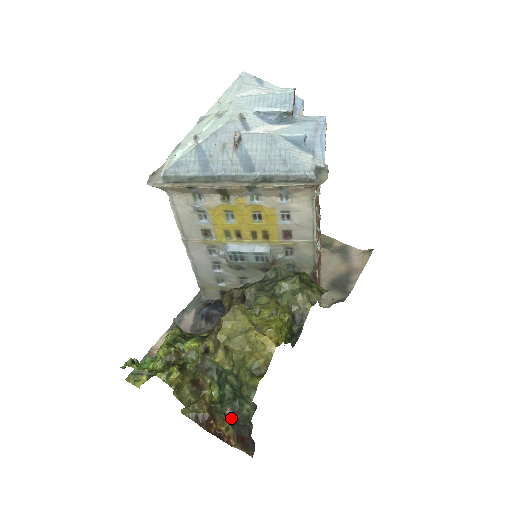
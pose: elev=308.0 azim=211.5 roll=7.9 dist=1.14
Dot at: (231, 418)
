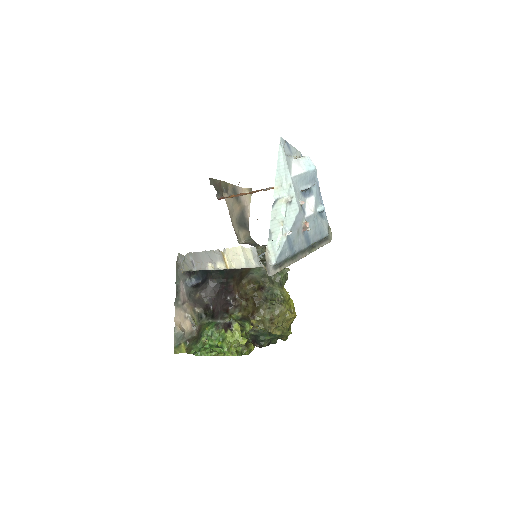
Dot at: occluded
